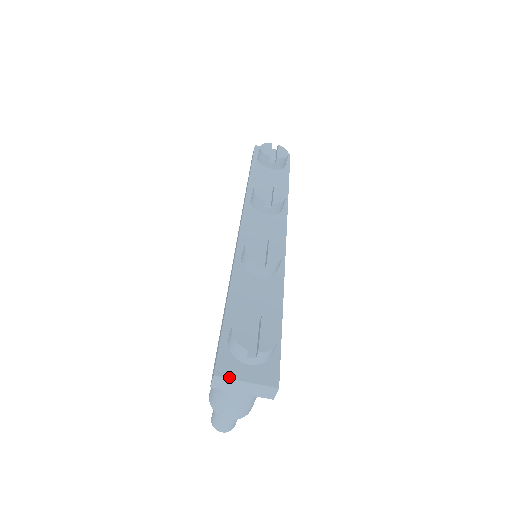
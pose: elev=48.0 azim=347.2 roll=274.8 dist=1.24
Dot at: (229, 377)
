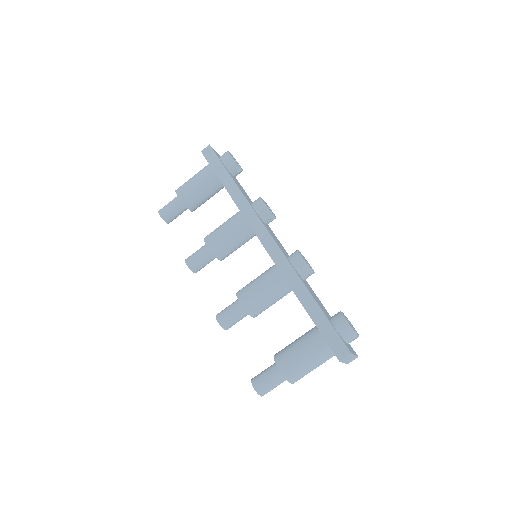
Dot at: occluded
